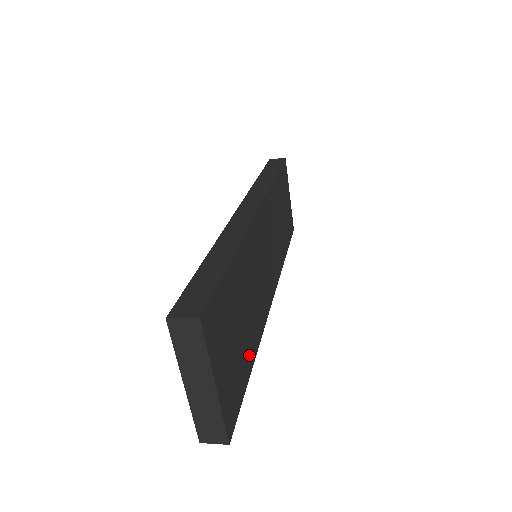
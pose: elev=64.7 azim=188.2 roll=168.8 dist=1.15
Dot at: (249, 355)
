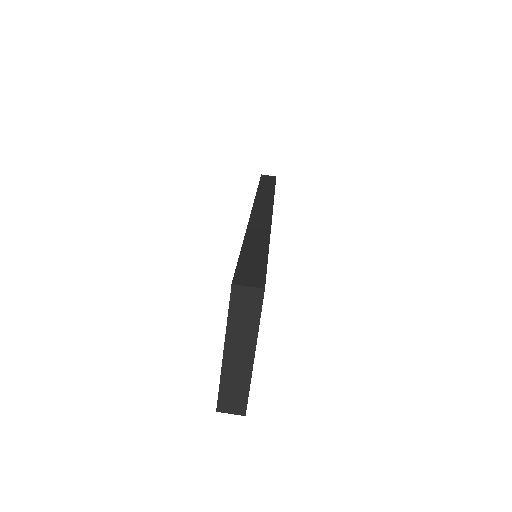
Dot at: occluded
